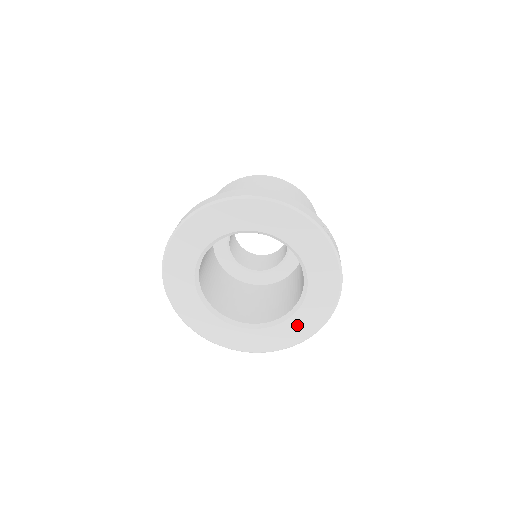
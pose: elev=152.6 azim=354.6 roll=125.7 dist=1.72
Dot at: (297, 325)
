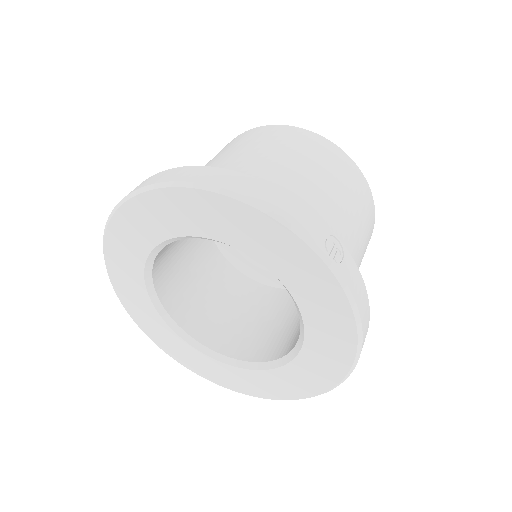
Dot at: (297, 377)
